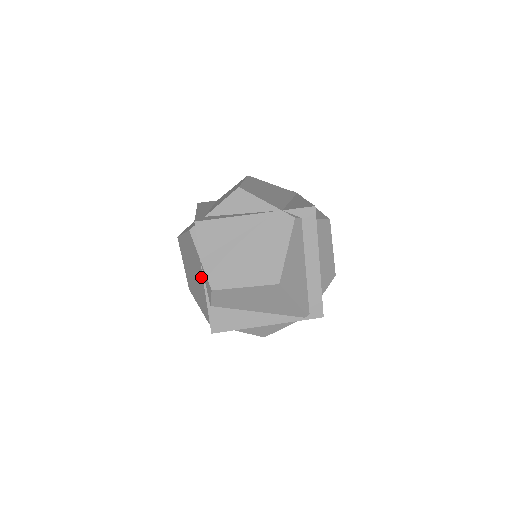
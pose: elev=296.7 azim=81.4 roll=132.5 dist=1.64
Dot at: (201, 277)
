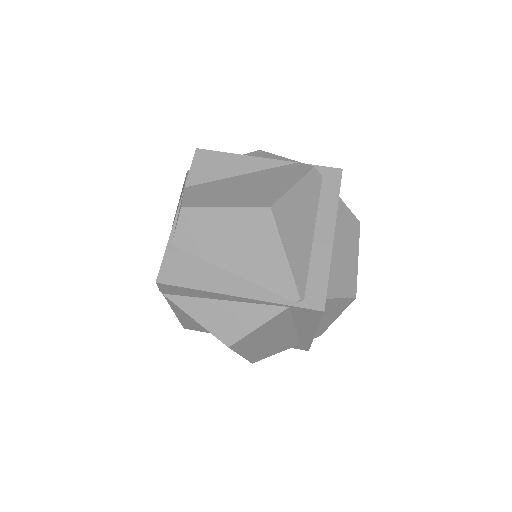
Dot at: occluded
